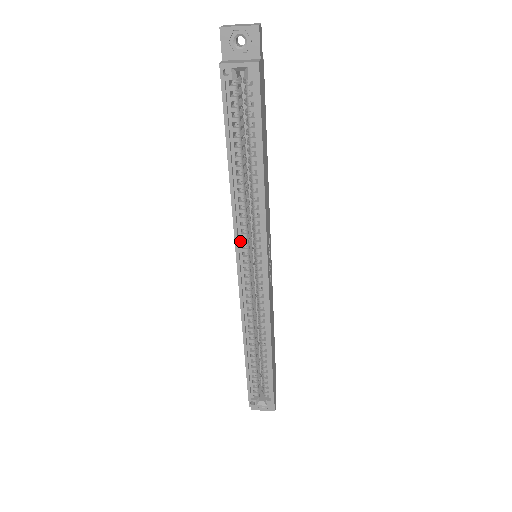
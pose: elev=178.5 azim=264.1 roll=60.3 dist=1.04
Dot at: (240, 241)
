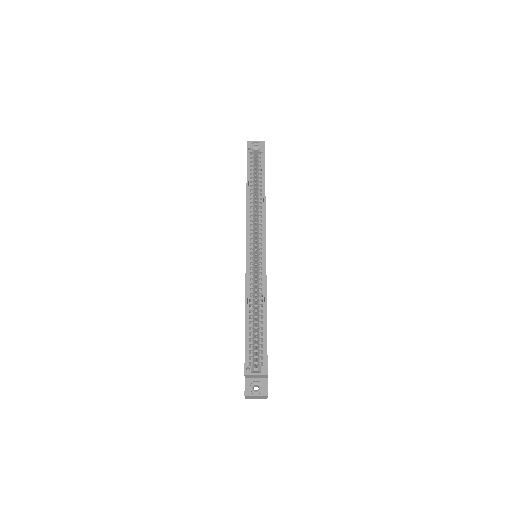
Dot at: (249, 227)
